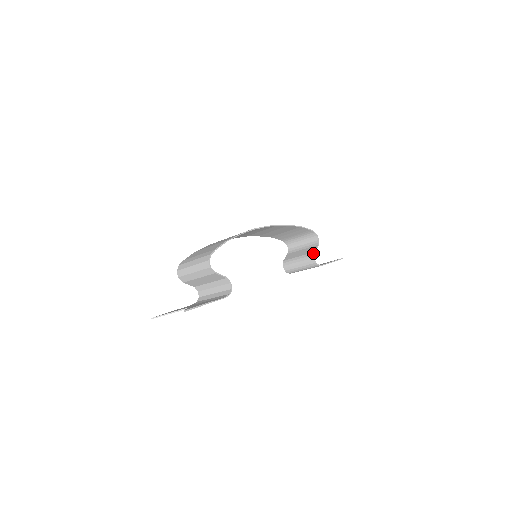
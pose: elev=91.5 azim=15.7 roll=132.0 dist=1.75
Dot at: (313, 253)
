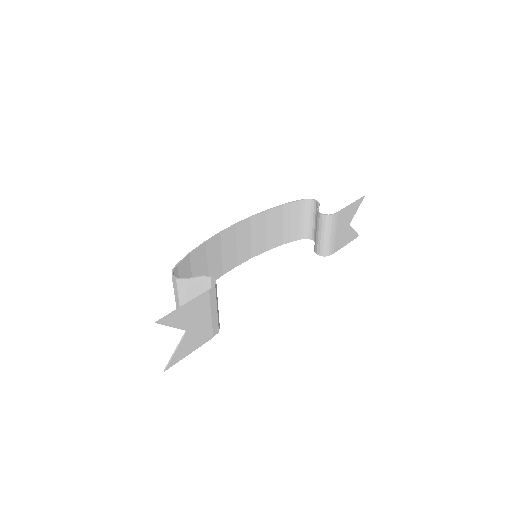
Dot at: (317, 212)
